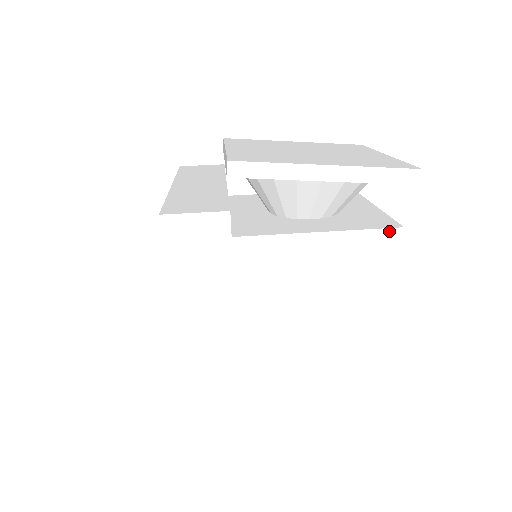
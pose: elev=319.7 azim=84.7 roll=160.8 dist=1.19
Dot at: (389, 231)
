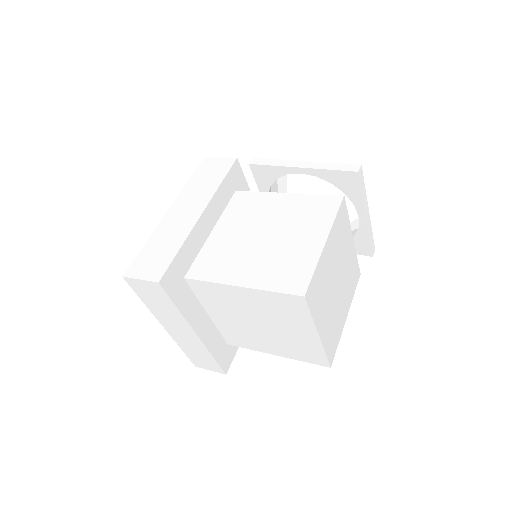
Dot at: (333, 196)
